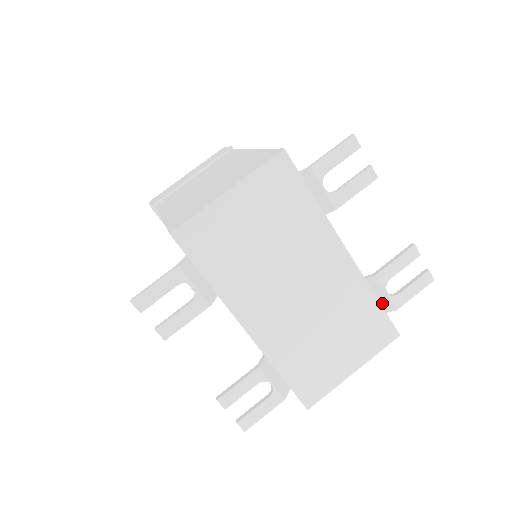
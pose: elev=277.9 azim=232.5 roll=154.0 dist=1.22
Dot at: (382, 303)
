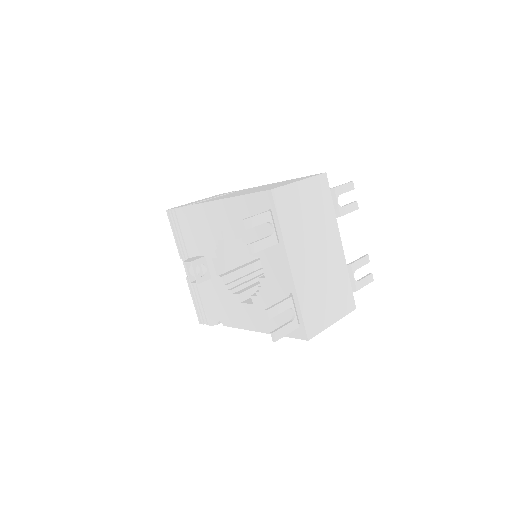
Dot at: occluded
